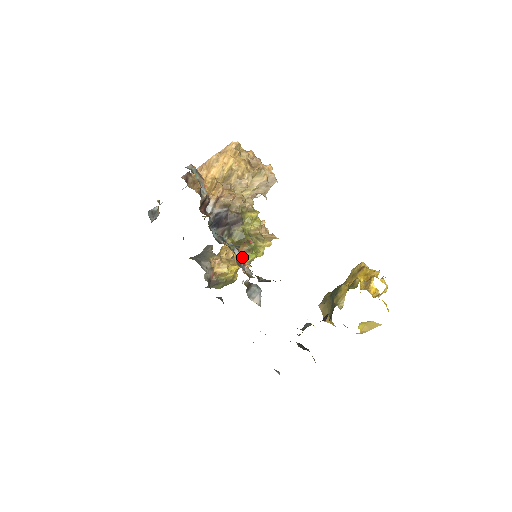
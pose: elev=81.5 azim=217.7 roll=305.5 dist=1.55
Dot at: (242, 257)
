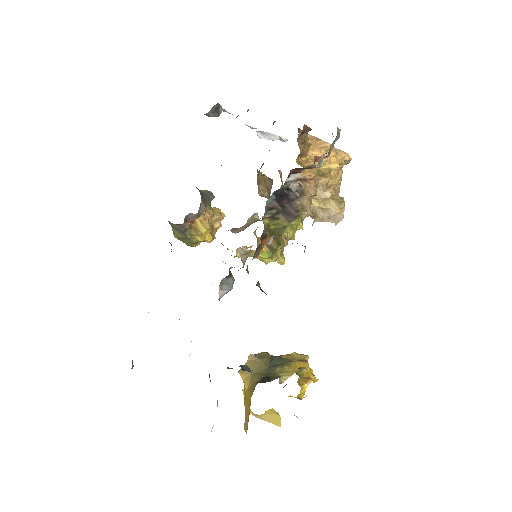
Dot at: occluded
